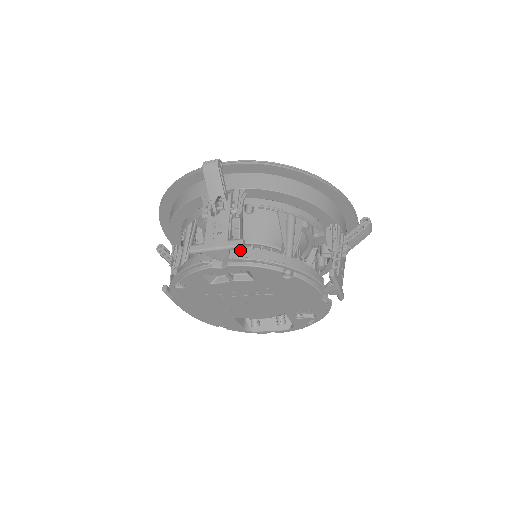
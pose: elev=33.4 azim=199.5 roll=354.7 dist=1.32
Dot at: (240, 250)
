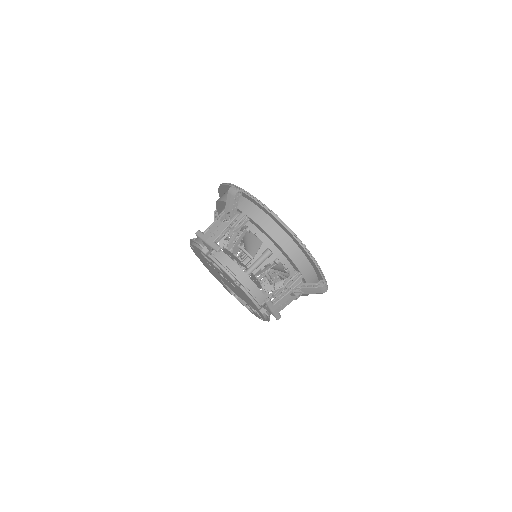
Dot at: (221, 251)
